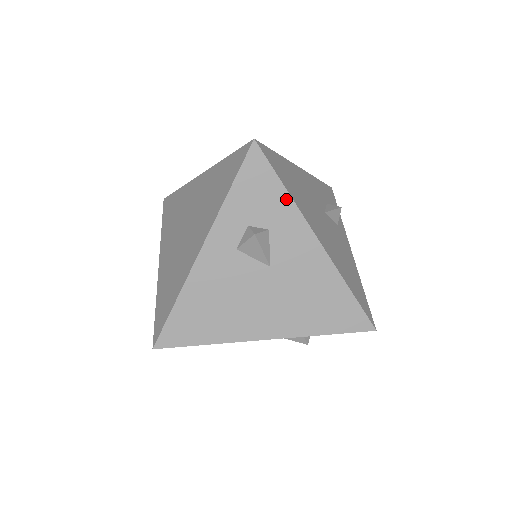
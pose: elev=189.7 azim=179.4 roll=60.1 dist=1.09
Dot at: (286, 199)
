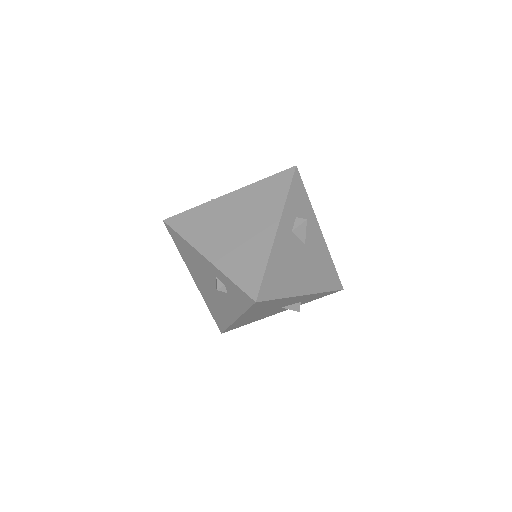
Dot at: (309, 204)
